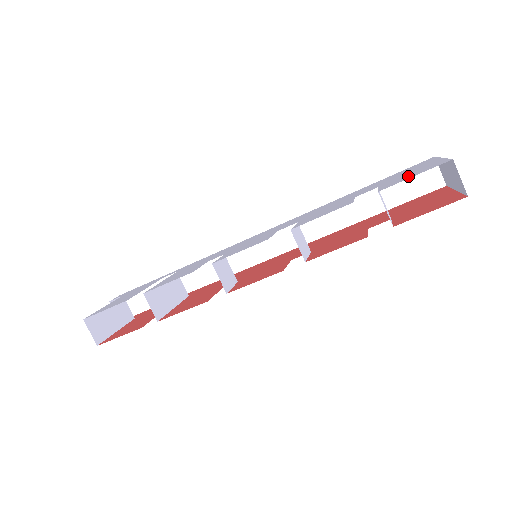
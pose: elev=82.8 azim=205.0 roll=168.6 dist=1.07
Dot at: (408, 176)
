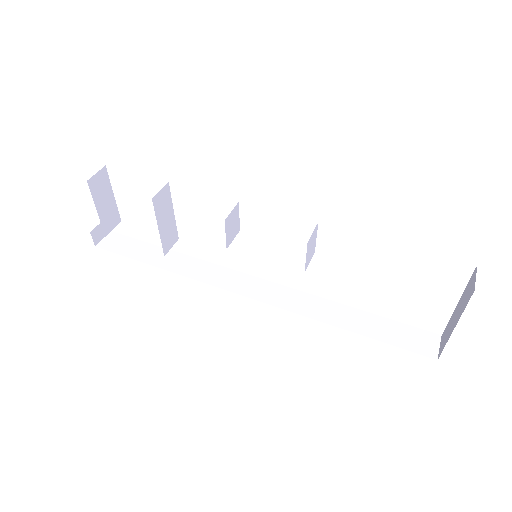
Dot at: occluded
